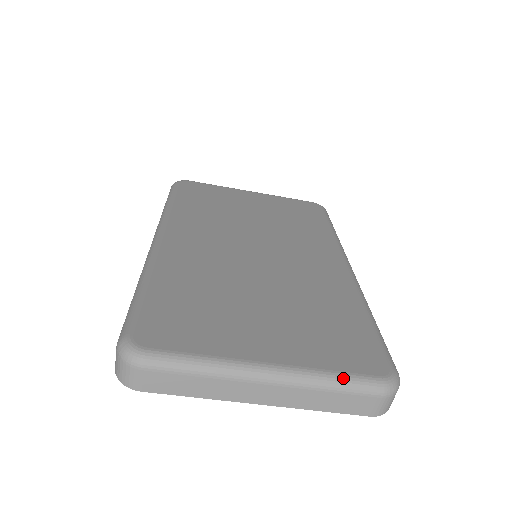
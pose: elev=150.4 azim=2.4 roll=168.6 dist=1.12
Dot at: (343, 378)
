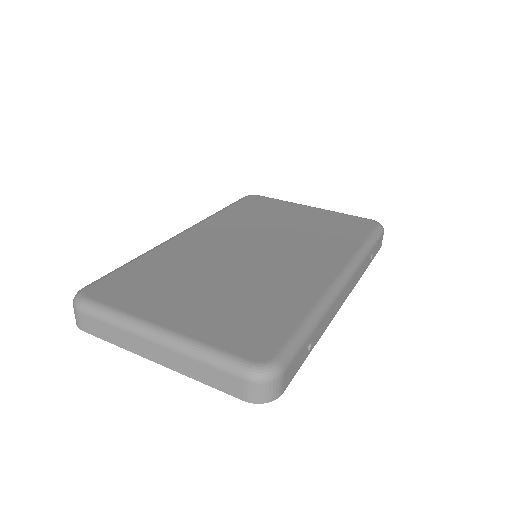
Dot at: (215, 353)
